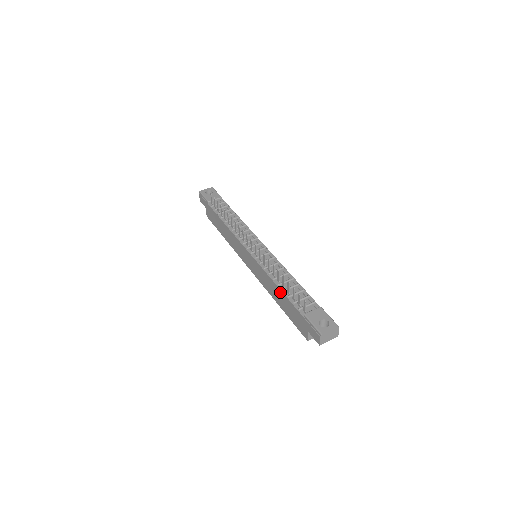
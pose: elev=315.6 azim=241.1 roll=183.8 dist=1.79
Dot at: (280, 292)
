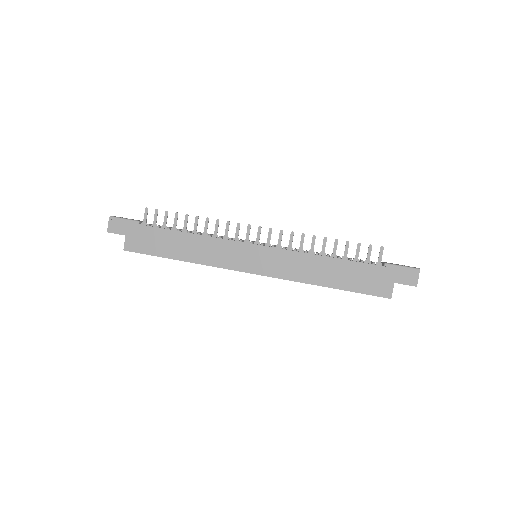
Dot at: (334, 262)
